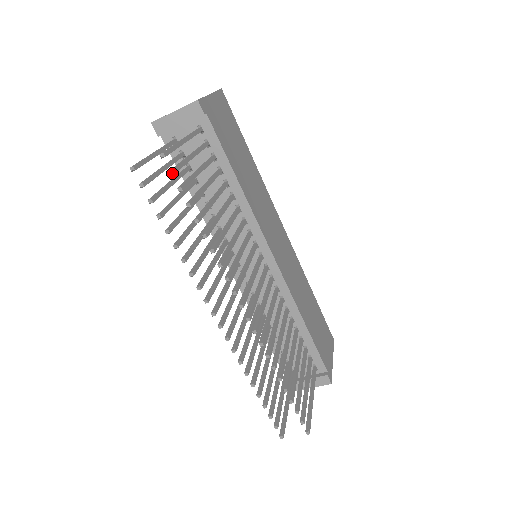
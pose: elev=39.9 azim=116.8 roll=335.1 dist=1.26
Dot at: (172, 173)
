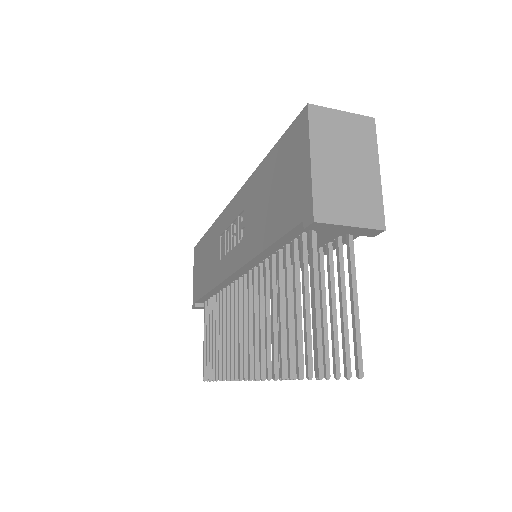
Dot at: (349, 378)
